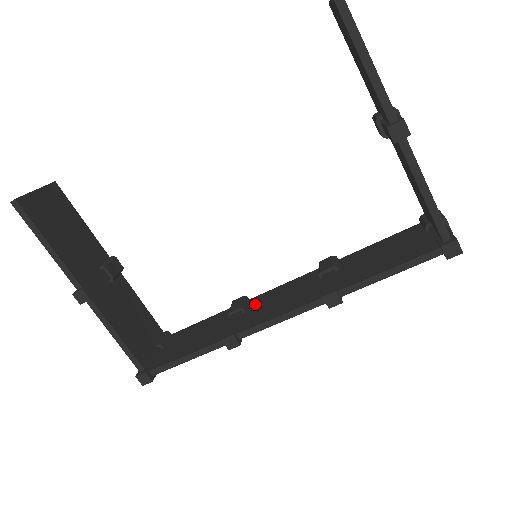
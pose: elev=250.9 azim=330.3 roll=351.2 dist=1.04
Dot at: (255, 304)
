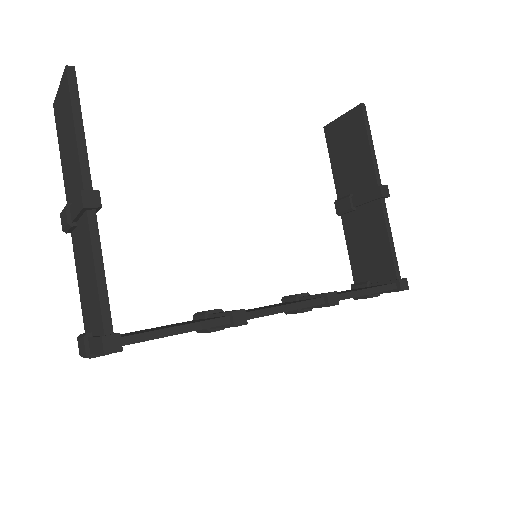
Dot at: occluded
